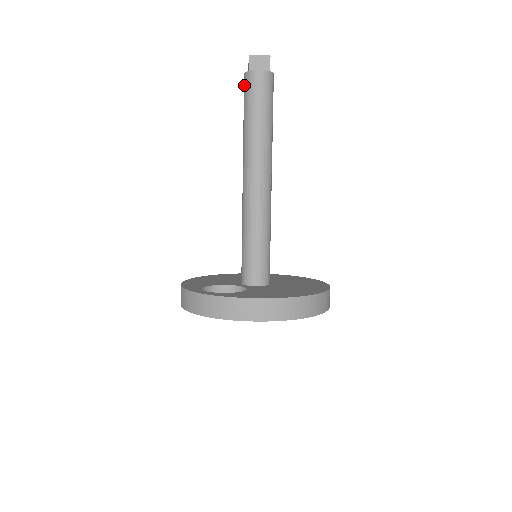
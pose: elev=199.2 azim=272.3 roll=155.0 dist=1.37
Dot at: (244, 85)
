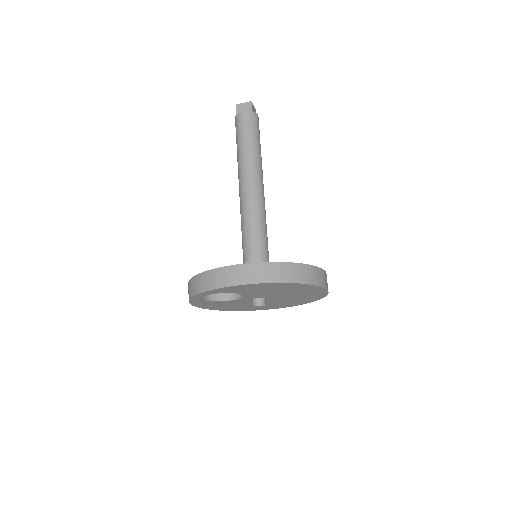
Dot at: occluded
